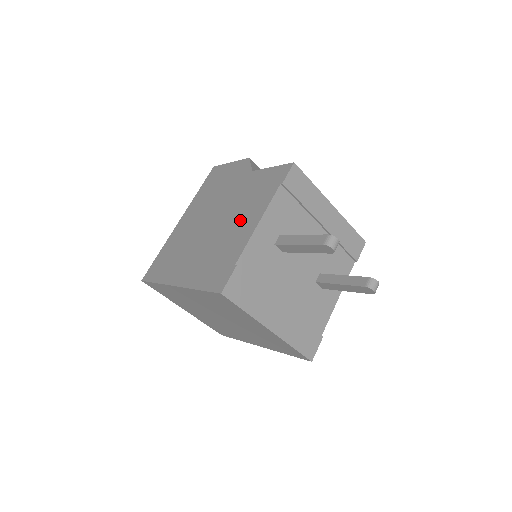
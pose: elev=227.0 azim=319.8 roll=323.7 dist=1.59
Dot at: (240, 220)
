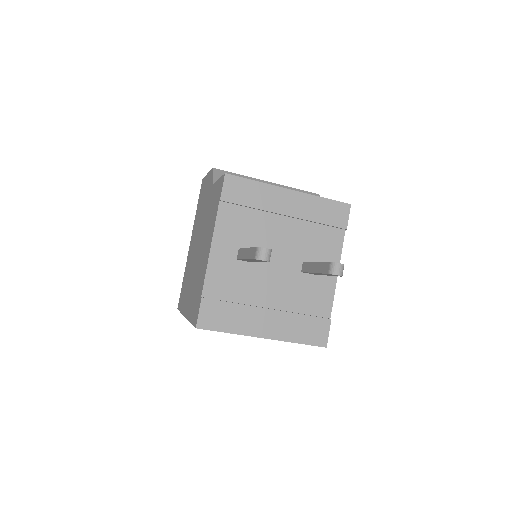
Dot at: (205, 245)
